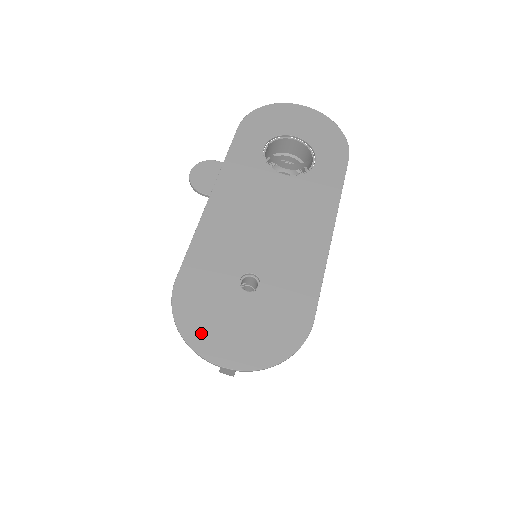
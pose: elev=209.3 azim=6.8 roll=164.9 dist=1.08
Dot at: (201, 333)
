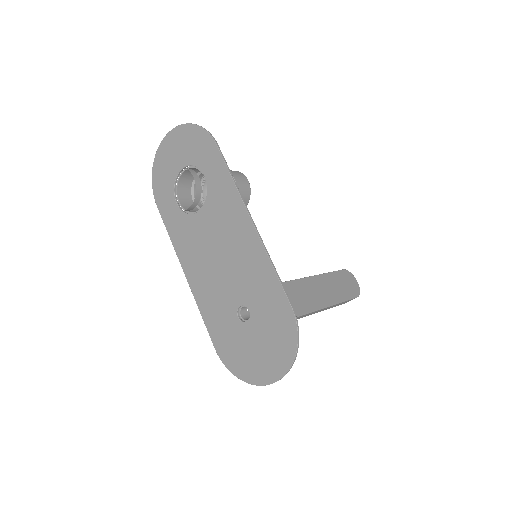
Dot at: (249, 371)
